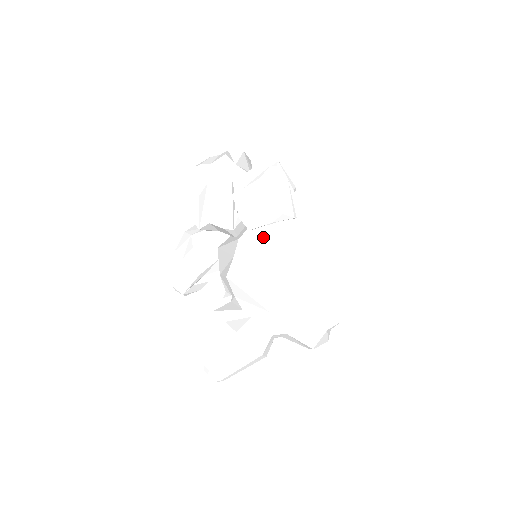
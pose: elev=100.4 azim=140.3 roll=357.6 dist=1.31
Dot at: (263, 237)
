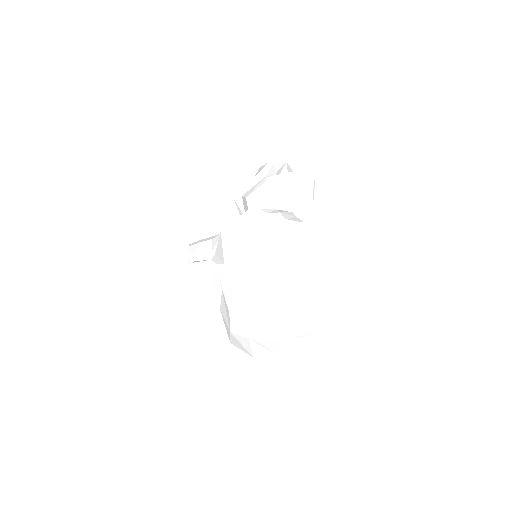
Dot at: (265, 219)
